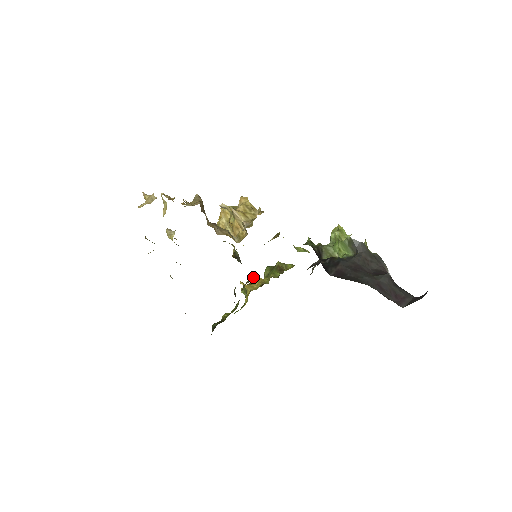
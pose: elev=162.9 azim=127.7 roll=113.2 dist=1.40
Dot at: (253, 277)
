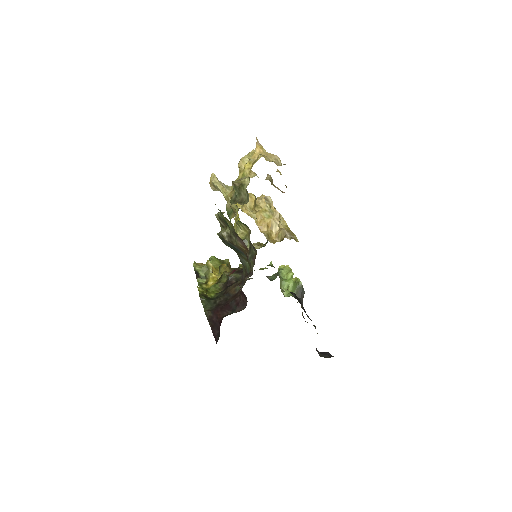
Dot at: (226, 266)
